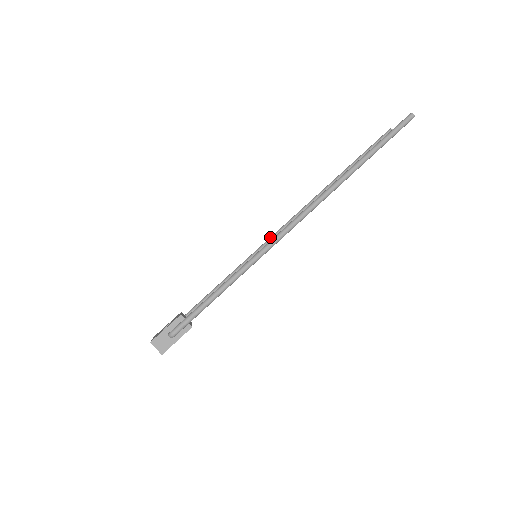
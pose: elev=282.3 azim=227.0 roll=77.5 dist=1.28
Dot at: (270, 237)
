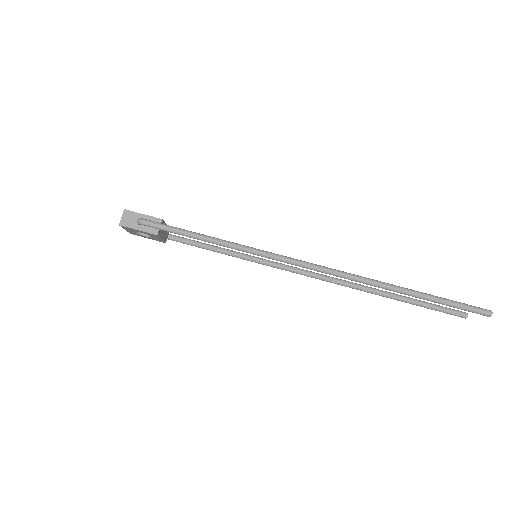
Dot at: (284, 264)
